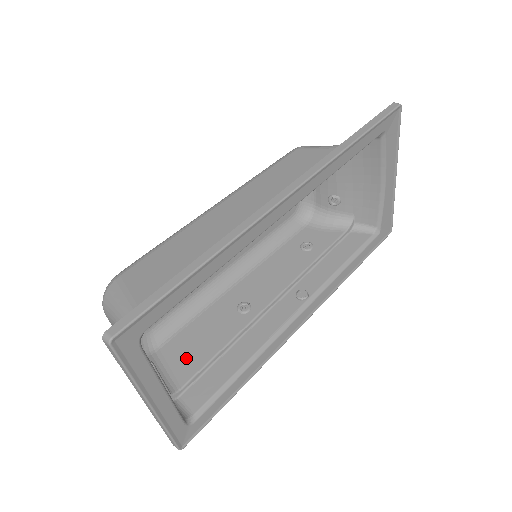
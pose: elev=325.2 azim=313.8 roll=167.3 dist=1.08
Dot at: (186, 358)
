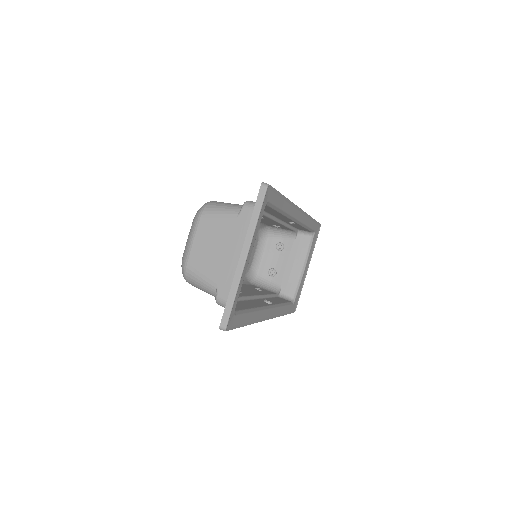
Dot at: occluded
